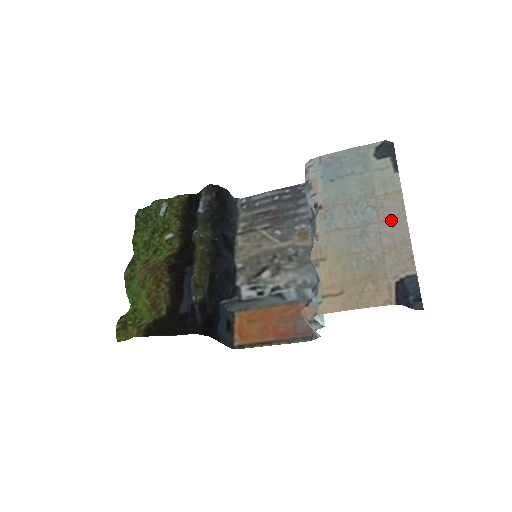
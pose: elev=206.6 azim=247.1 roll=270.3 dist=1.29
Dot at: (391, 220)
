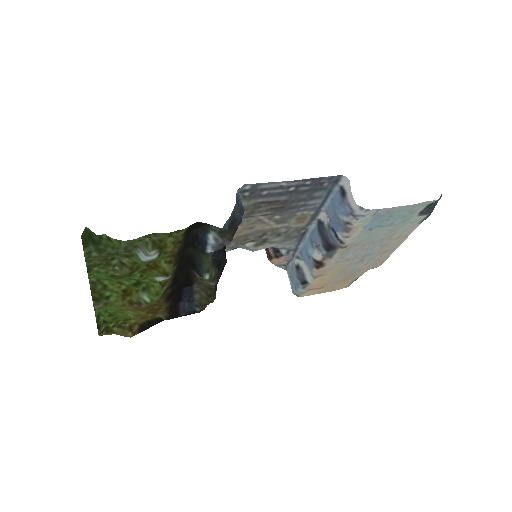
Dot at: (385, 253)
